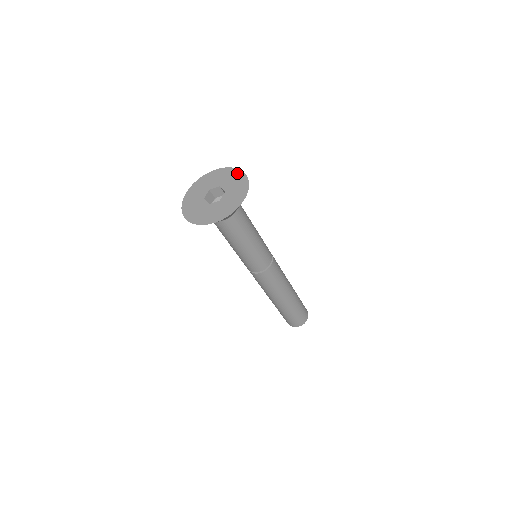
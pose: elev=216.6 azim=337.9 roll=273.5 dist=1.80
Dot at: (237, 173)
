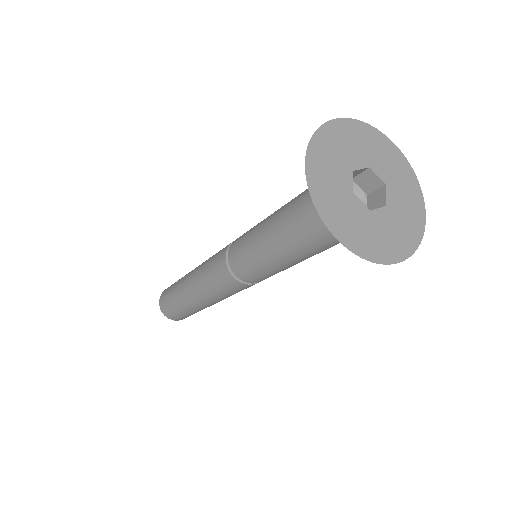
Dot at: (387, 144)
